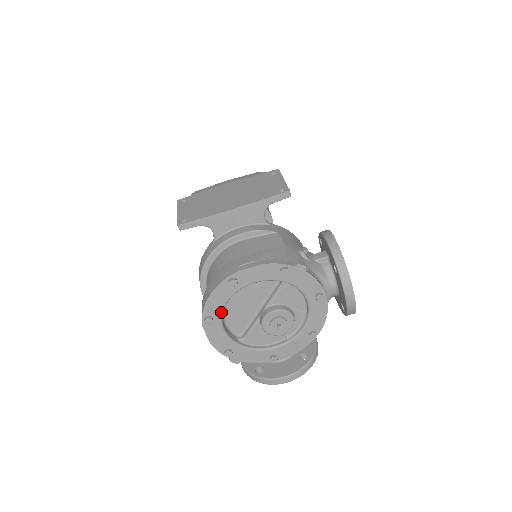
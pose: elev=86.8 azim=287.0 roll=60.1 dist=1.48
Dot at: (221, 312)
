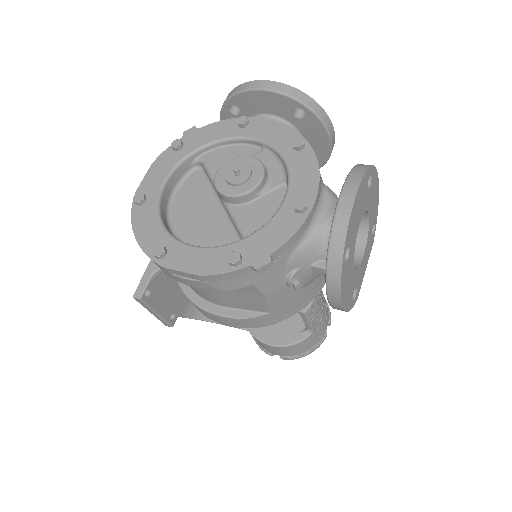
Dot at: (166, 234)
